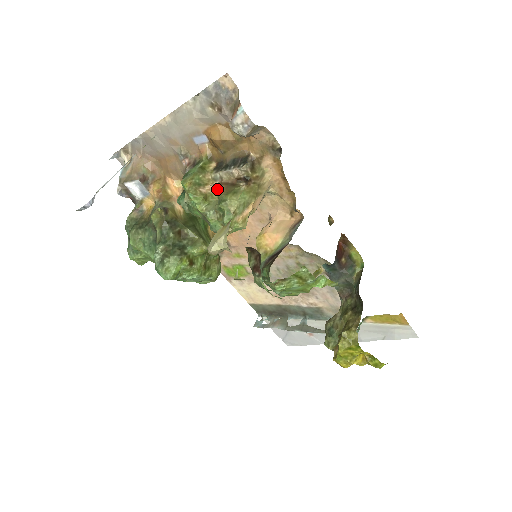
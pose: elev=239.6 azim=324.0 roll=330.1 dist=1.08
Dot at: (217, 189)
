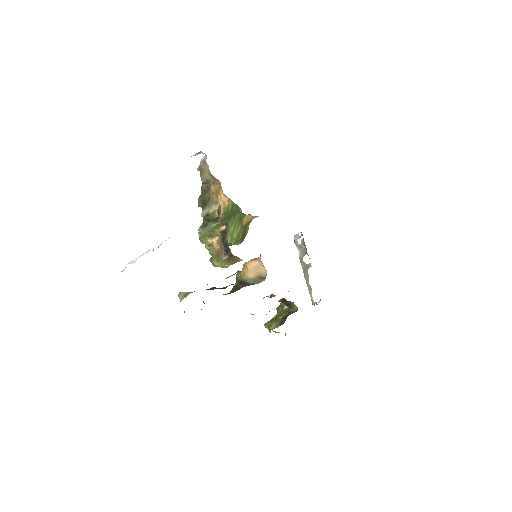
Dot at: (215, 247)
